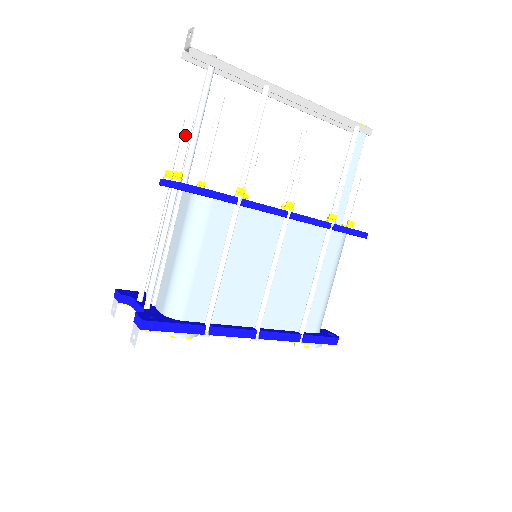
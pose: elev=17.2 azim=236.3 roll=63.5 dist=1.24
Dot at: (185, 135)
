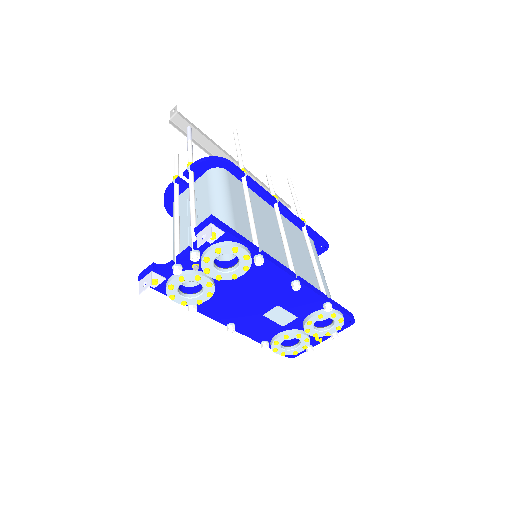
Dot at: (189, 147)
